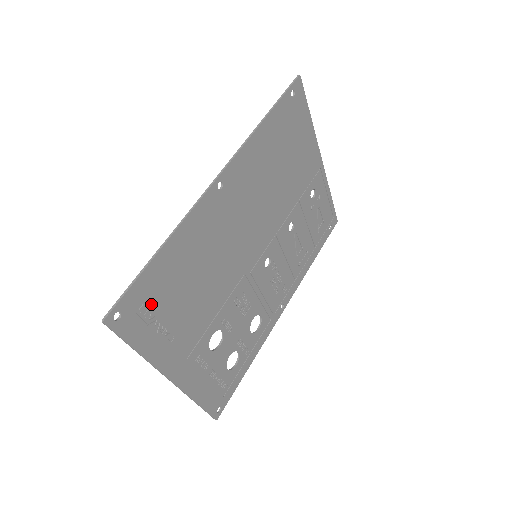
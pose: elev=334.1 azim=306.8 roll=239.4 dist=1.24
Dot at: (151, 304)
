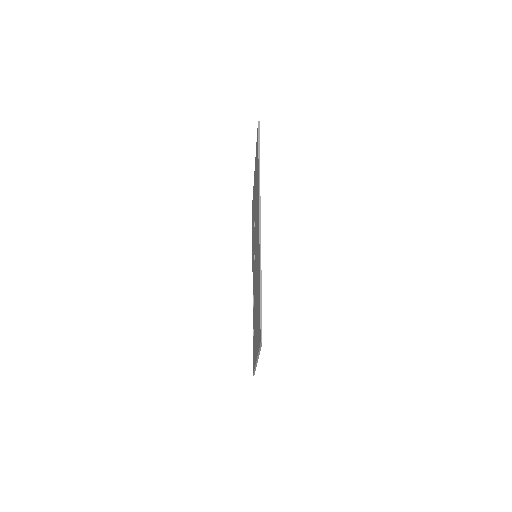
Dot at: occluded
